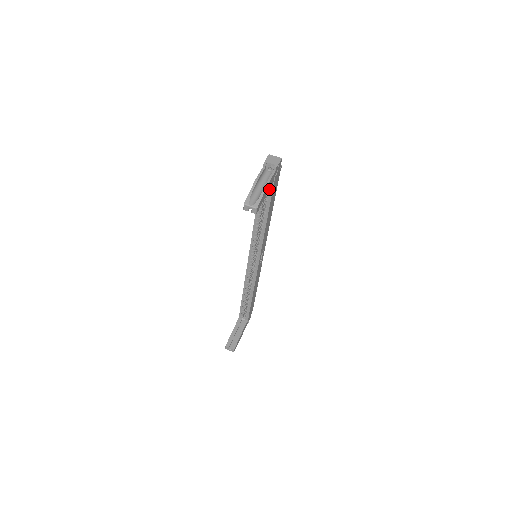
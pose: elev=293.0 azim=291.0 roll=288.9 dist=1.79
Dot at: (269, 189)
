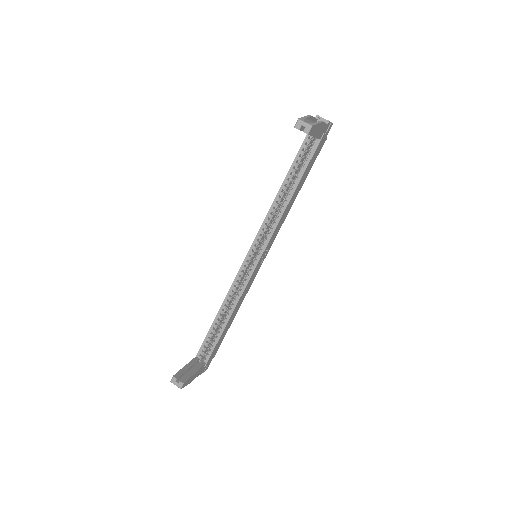
Dot at: (317, 138)
